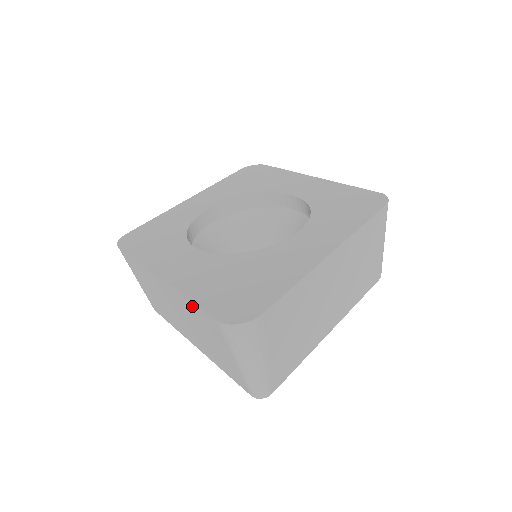
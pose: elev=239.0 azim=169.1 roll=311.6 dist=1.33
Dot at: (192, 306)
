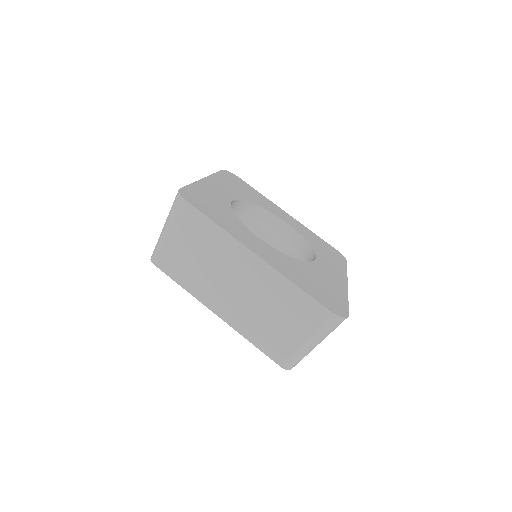
Dot at: (294, 290)
